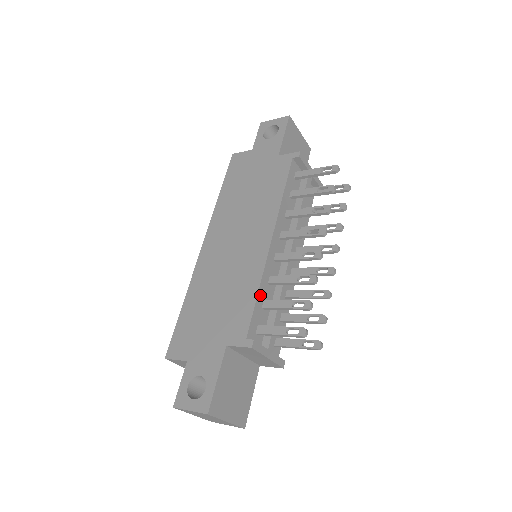
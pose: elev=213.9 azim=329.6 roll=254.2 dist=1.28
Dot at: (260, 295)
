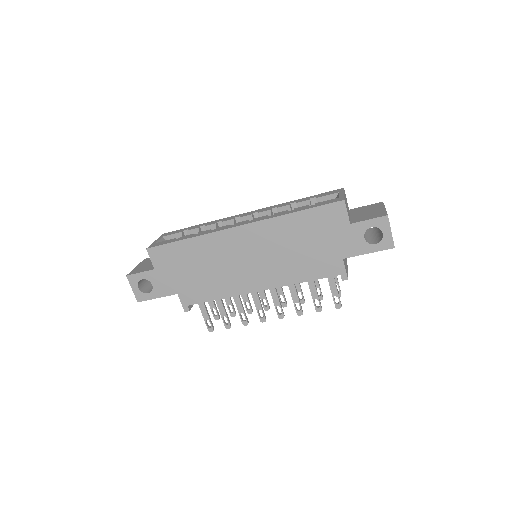
Dot at: (219, 298)
